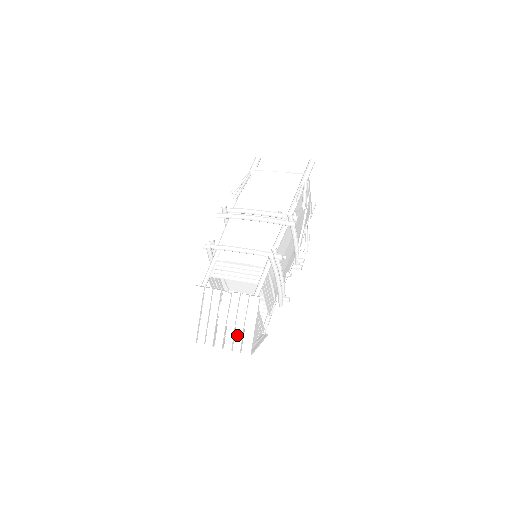
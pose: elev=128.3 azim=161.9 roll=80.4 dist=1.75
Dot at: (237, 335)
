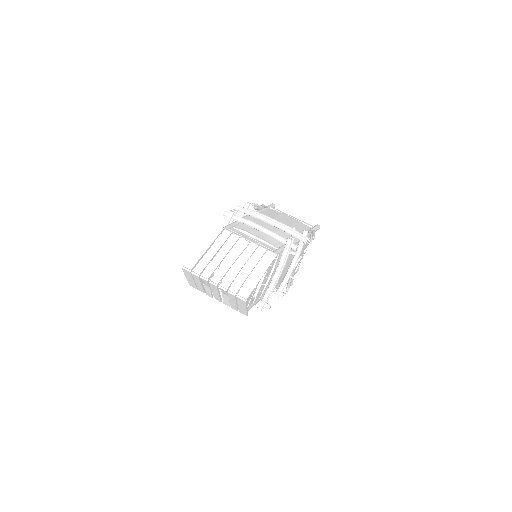
Dot at: (240, 278)
